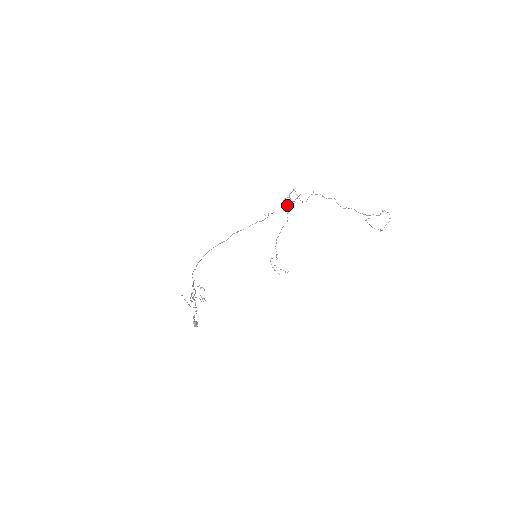
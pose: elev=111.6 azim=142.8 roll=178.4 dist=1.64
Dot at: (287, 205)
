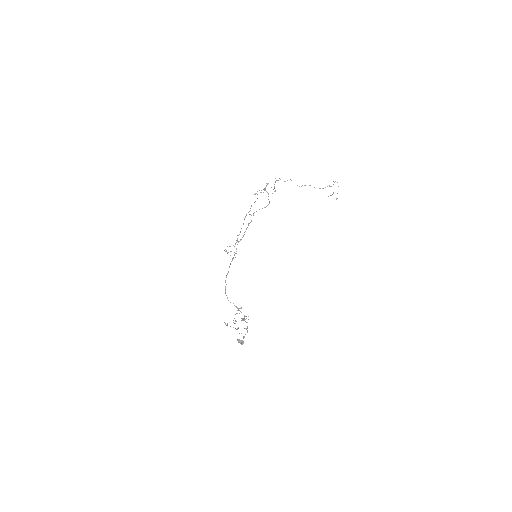
Dot at: occluded
